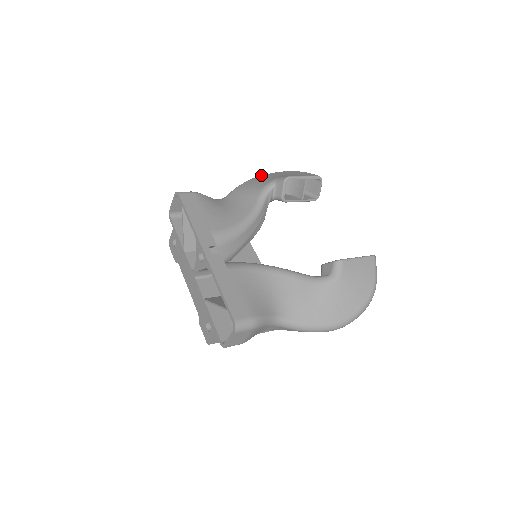
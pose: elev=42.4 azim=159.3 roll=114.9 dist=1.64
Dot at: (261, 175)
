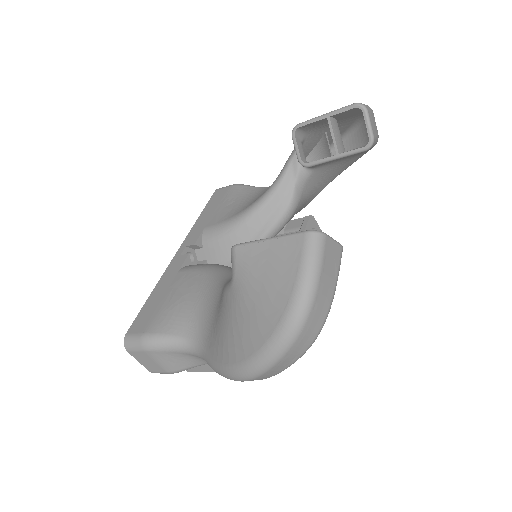
Dot at: occluded
